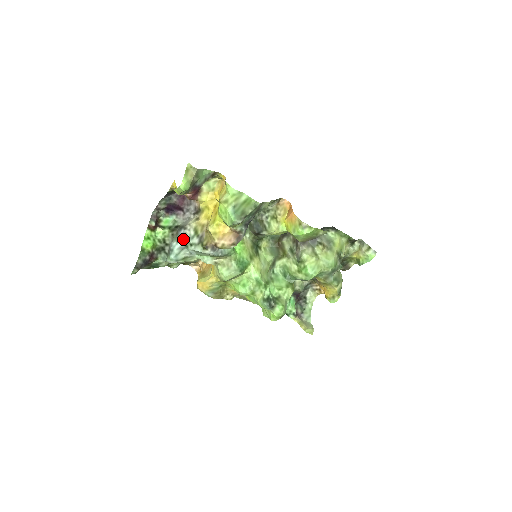
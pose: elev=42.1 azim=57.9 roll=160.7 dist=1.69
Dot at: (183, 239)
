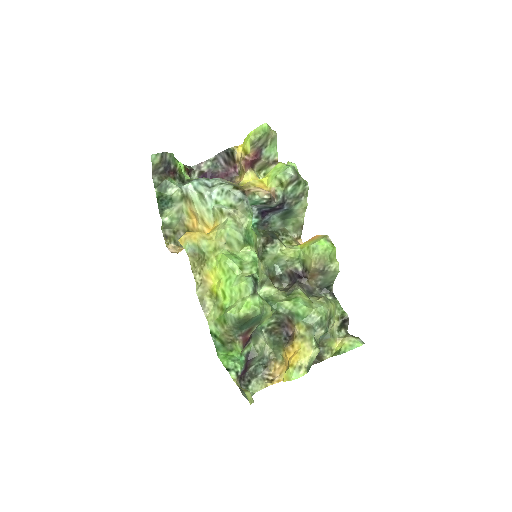
Dot at: (215, 180)
